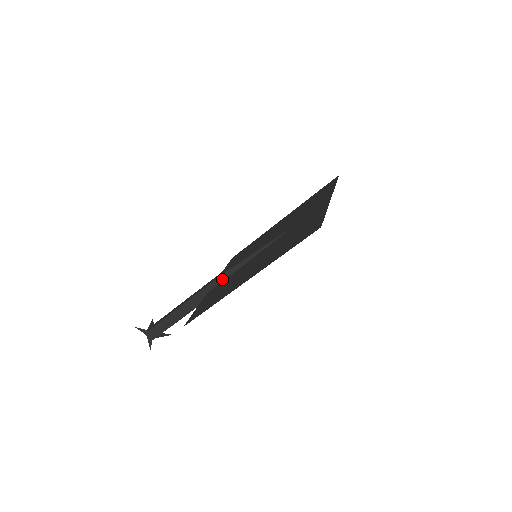
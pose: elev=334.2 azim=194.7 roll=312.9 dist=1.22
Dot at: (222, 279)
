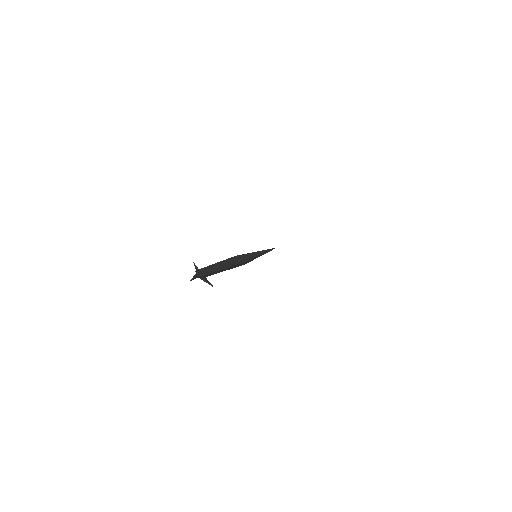
Dot at: (235, 259)
